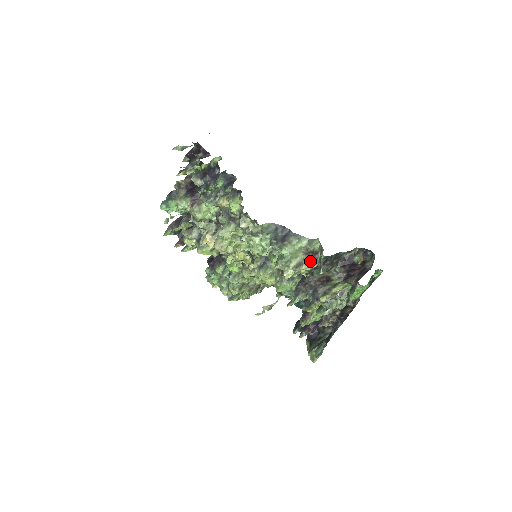
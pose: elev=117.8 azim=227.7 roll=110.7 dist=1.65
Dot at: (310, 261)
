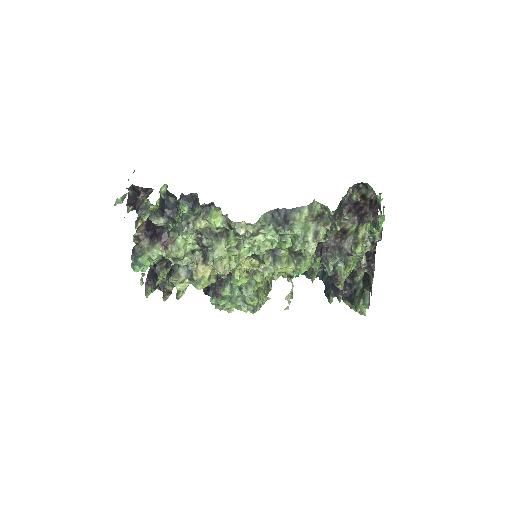
Dot at: (323, 224)
